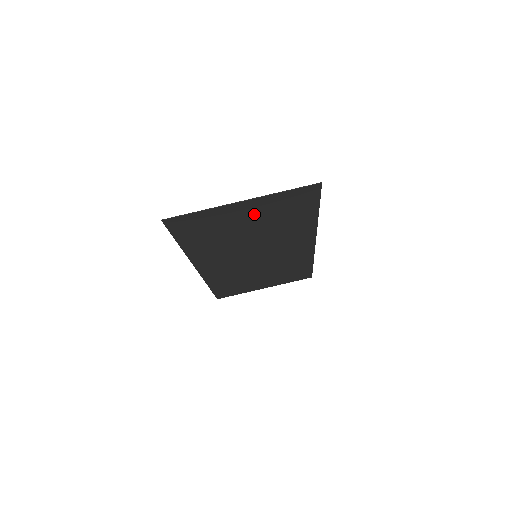
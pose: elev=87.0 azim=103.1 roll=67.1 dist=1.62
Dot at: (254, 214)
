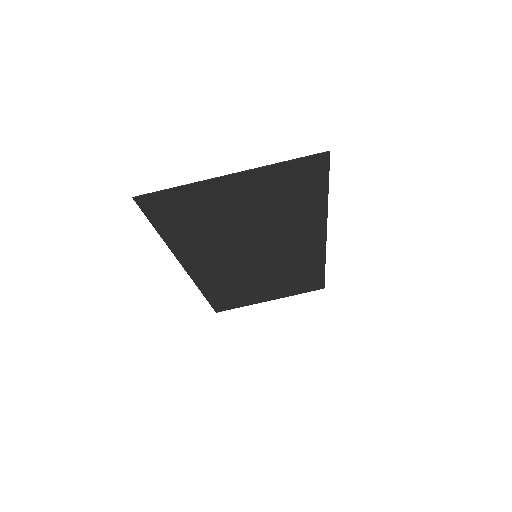
Dot at: (248, 195)
